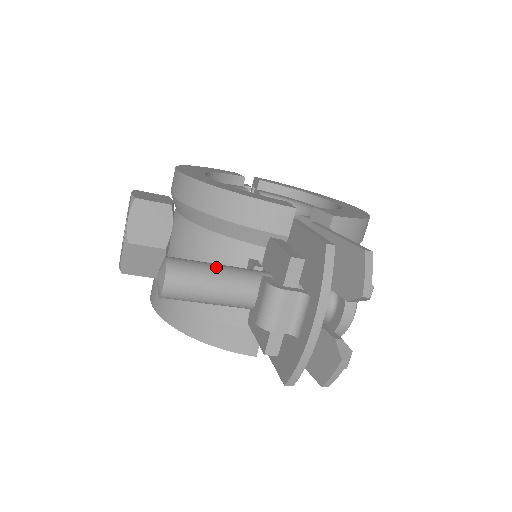
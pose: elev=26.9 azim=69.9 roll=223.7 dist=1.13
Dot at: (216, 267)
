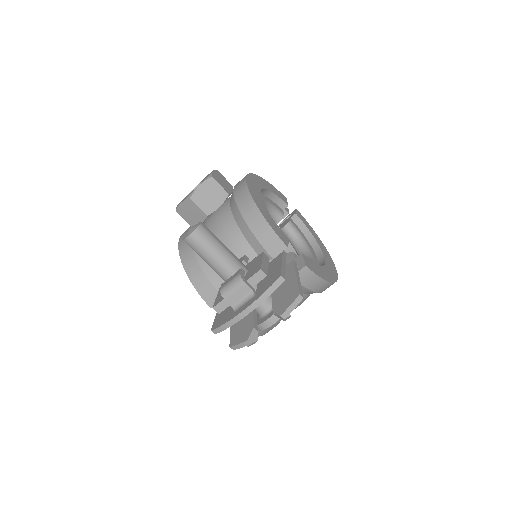
Dot at: (222, 246)
